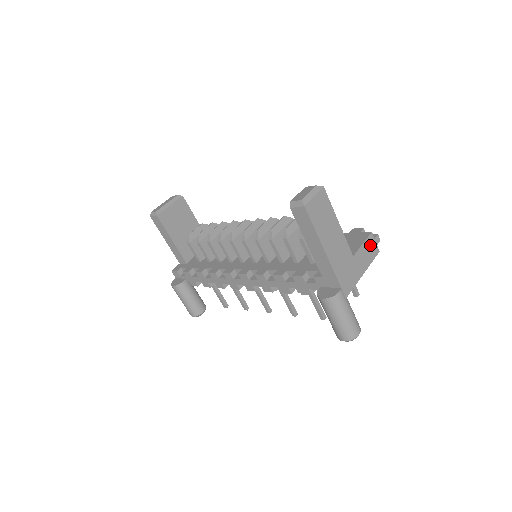
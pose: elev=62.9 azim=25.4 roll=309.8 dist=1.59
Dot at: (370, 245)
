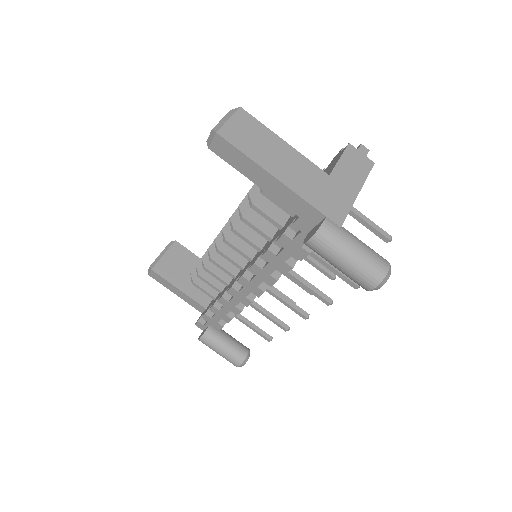
Dot at: (354, 158)
